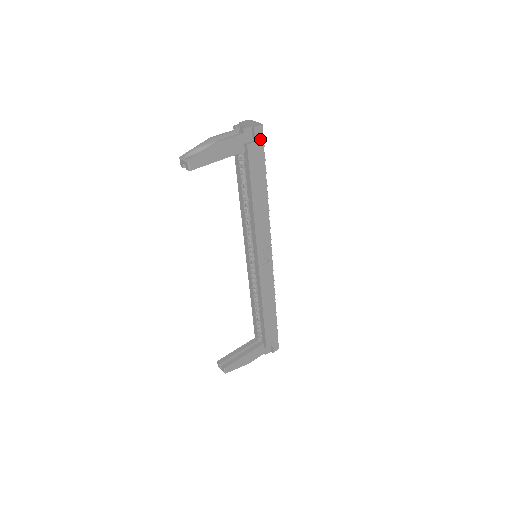
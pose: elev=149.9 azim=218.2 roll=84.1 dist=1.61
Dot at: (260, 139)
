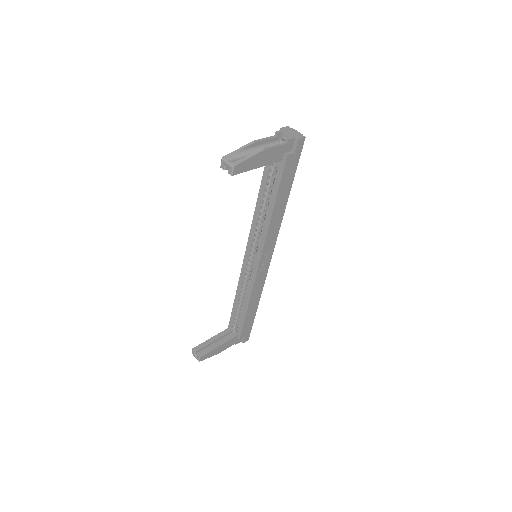
Dot at: (299, 151)
